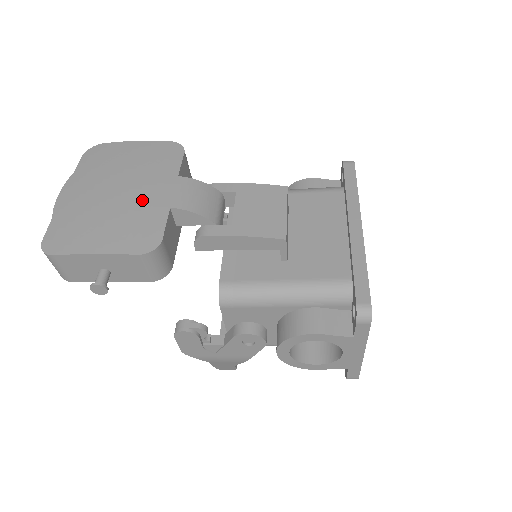
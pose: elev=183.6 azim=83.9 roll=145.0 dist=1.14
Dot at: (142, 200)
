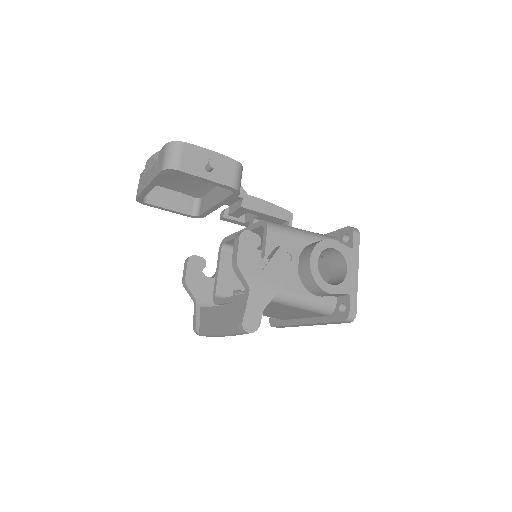
Dot at: occluded
